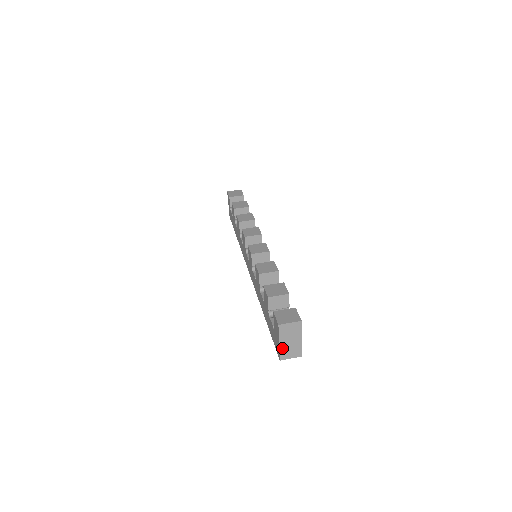
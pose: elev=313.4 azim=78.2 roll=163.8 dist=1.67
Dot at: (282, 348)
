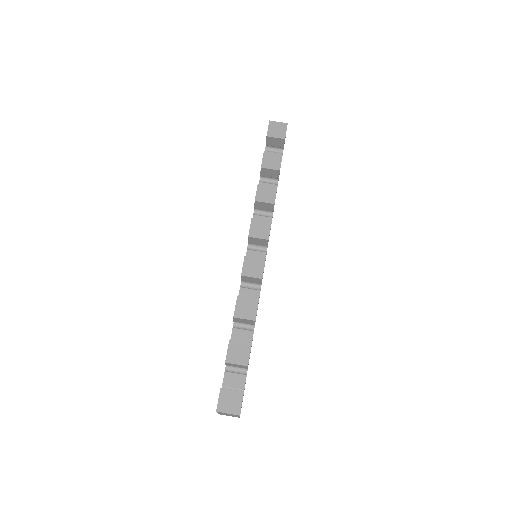
Dot at: (220, 413)
